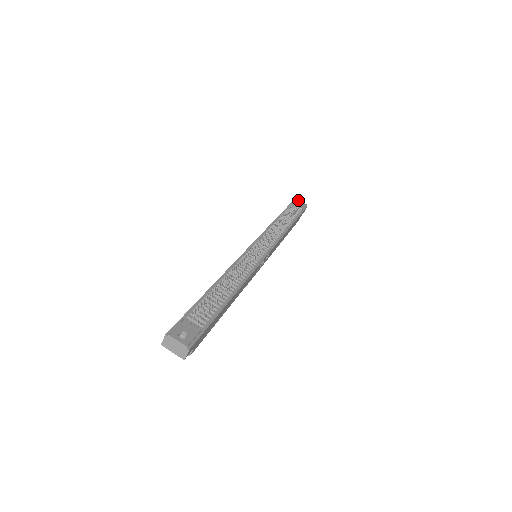
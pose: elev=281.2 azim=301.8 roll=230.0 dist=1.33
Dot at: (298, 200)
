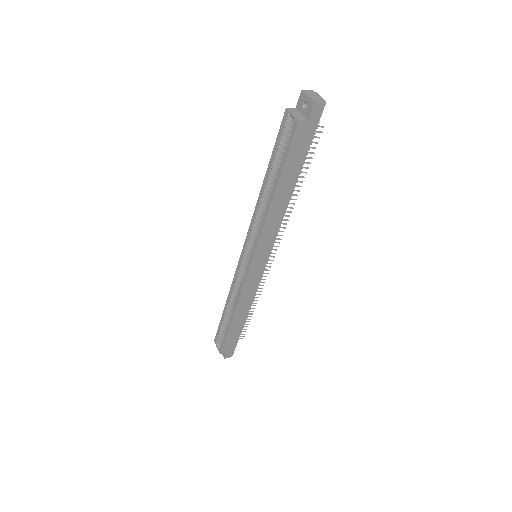
Dot at: occluded
